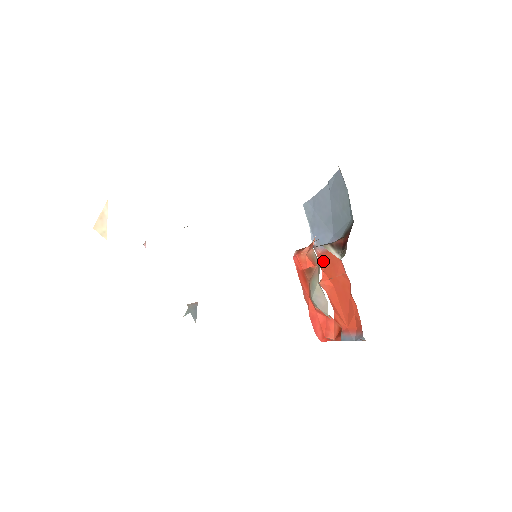
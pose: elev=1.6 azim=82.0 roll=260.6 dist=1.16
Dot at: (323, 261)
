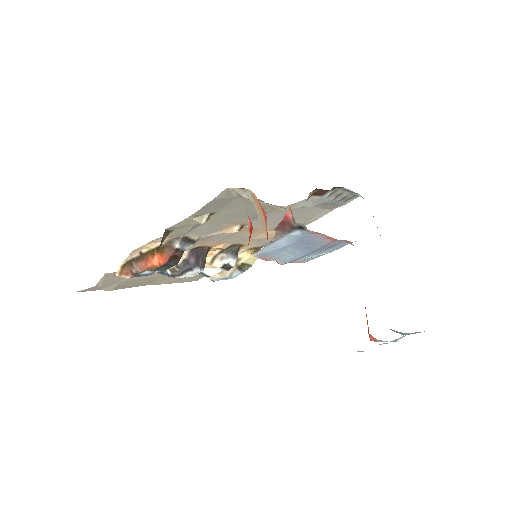
Dot at: occluded
